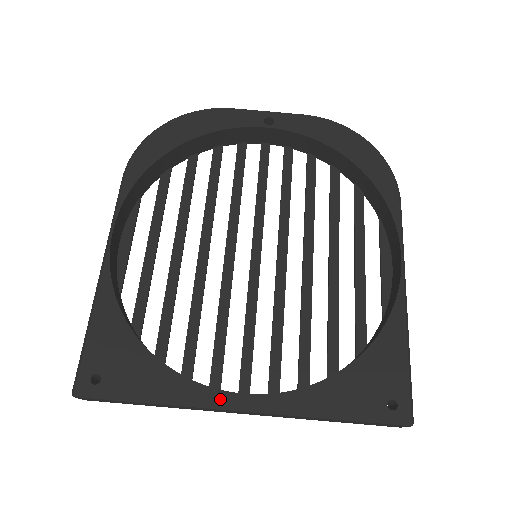
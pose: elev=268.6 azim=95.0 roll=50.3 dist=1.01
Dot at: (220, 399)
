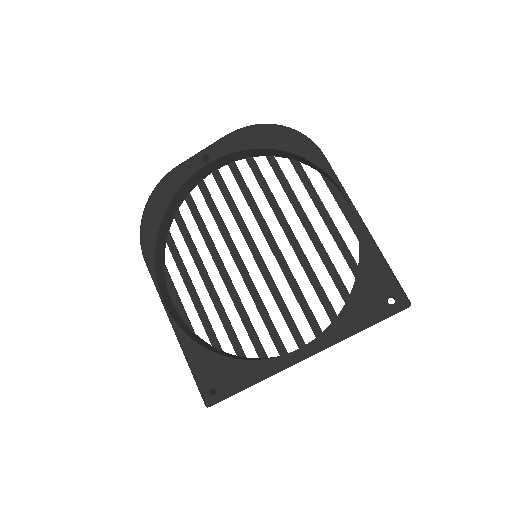
Dot at: (287, 360)
